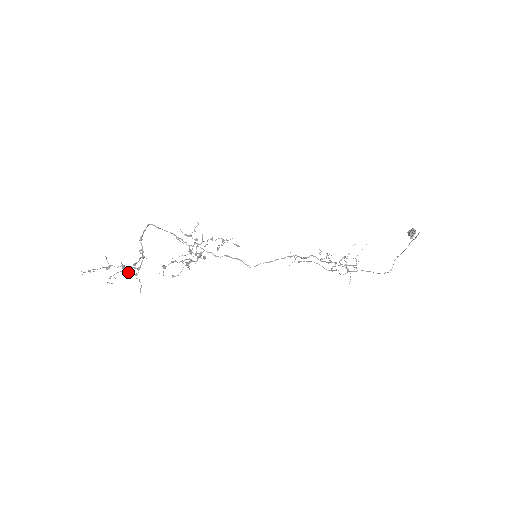
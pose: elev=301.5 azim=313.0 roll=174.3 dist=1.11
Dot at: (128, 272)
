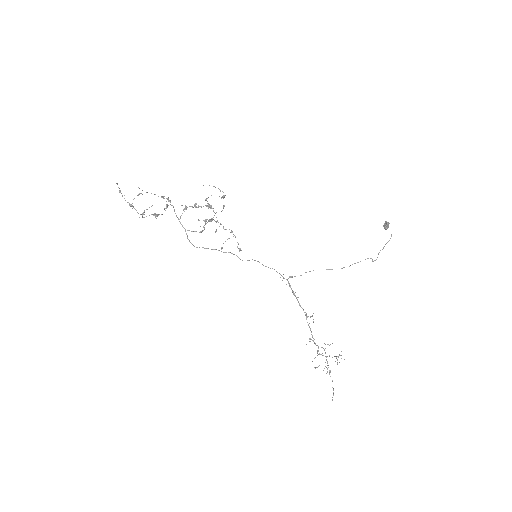
Dot at: occluded
